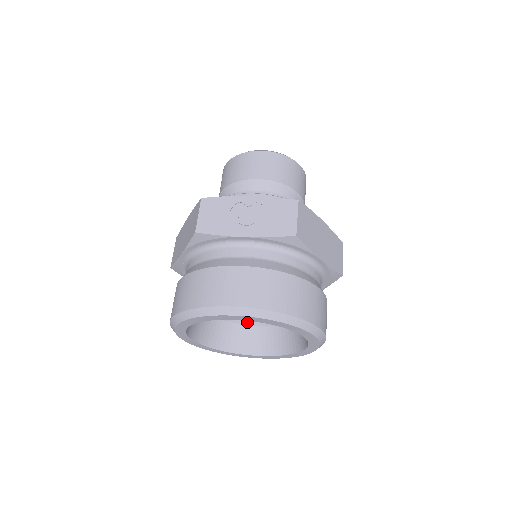
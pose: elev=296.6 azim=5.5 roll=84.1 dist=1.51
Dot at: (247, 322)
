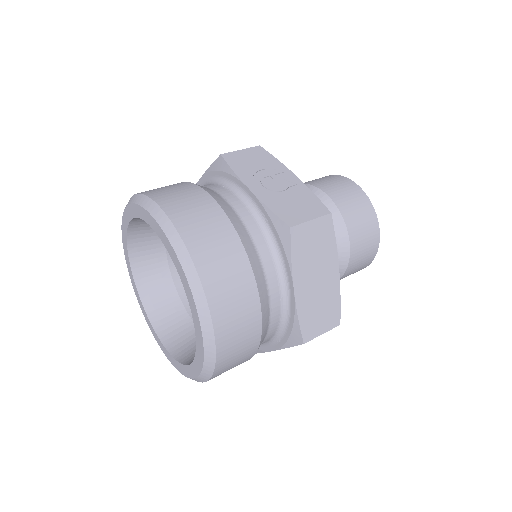
Dot at: (189, 308)
